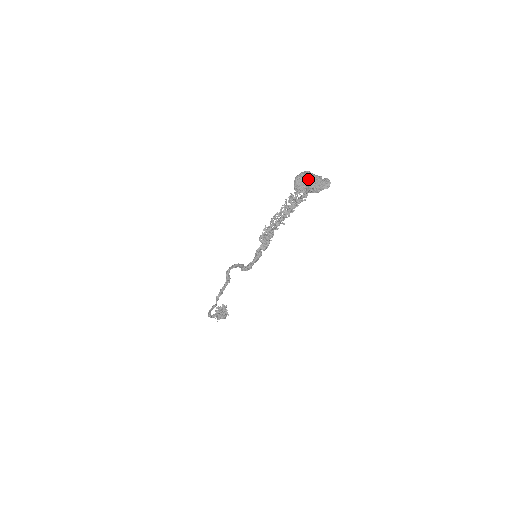
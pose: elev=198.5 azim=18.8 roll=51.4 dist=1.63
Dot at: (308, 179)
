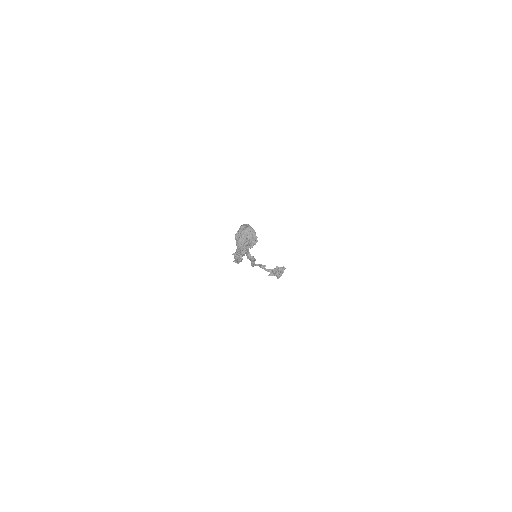
Dot at: (244, 234)
